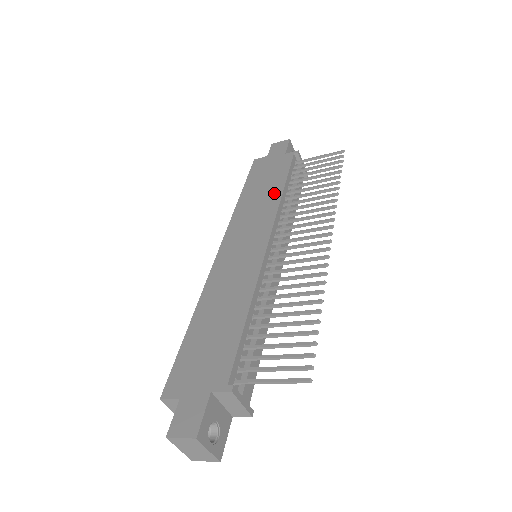
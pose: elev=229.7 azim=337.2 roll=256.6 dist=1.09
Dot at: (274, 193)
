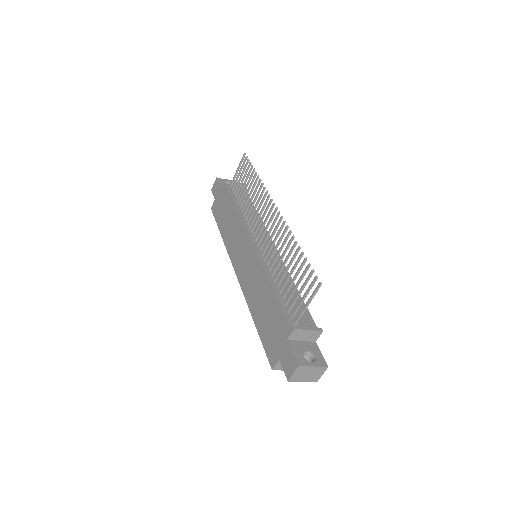
Dot at: (233, 215)
